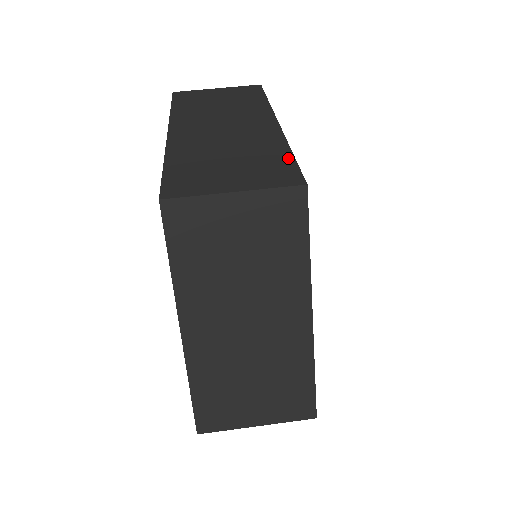
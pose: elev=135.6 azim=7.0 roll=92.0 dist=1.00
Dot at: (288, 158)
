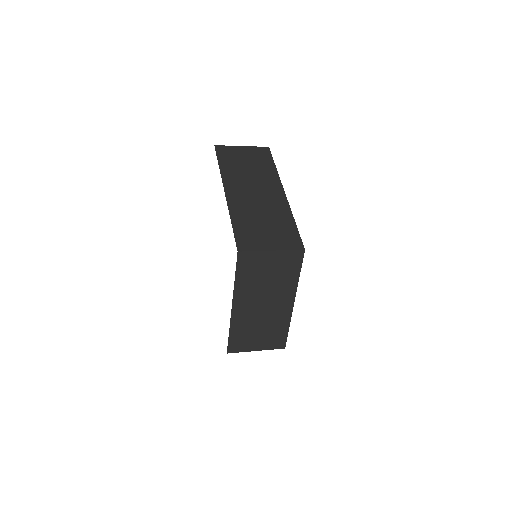
Dot at: (294, 228)
